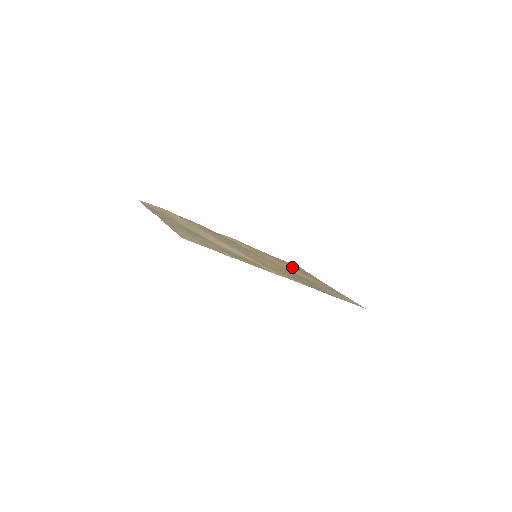
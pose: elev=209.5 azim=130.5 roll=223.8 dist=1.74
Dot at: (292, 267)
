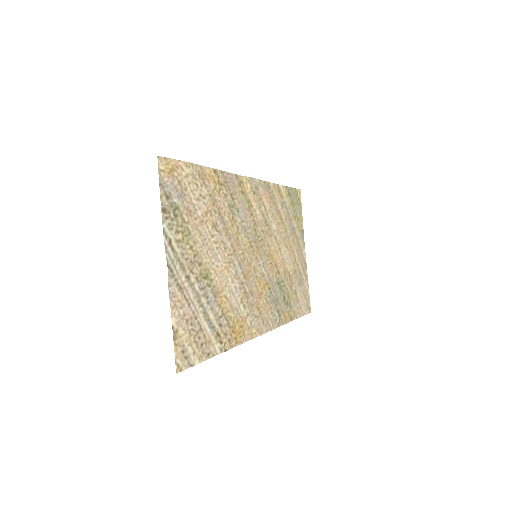
Dot at: (288, 225)
